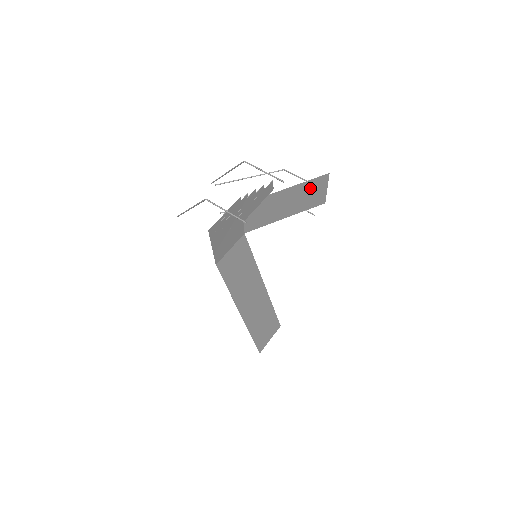
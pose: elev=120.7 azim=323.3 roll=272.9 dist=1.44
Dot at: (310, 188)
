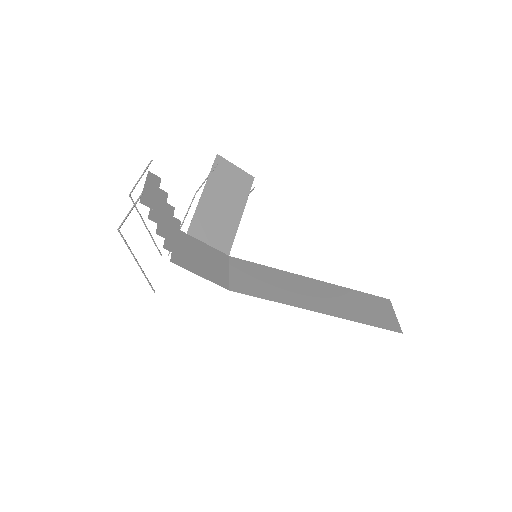
Dot at: (222, 177)
